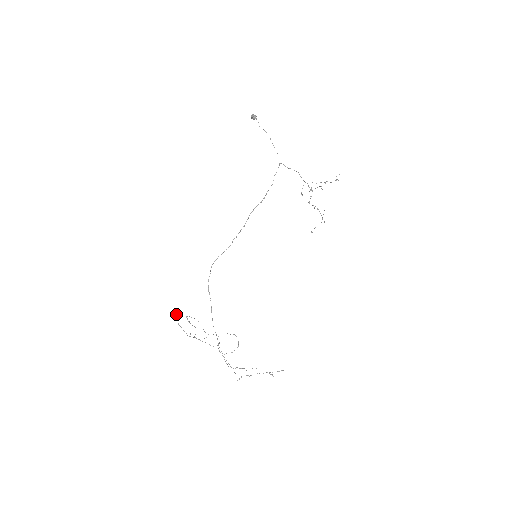
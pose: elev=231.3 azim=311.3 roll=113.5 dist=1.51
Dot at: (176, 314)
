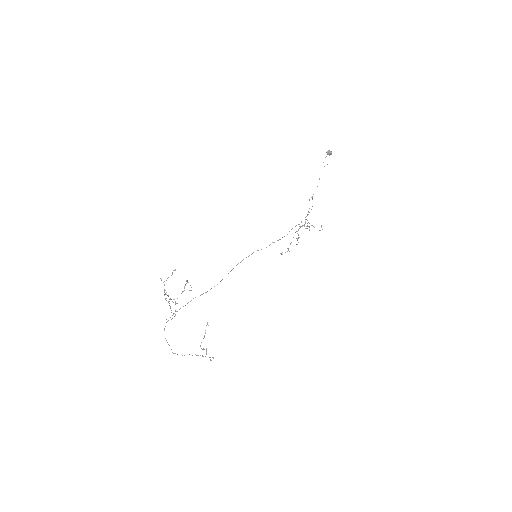
Dot at: occluded
